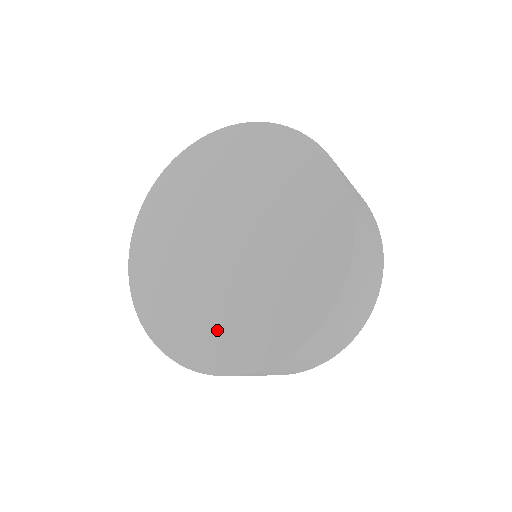
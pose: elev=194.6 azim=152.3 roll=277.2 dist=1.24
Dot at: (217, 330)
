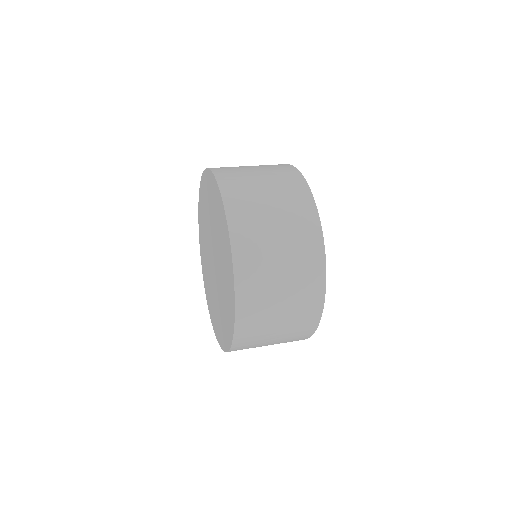
Dot at: (206, 275)
